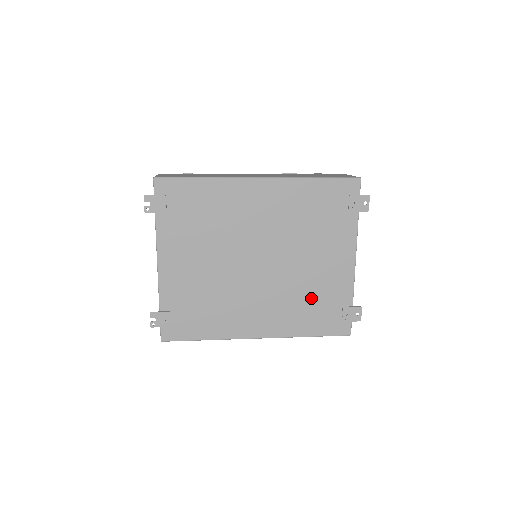
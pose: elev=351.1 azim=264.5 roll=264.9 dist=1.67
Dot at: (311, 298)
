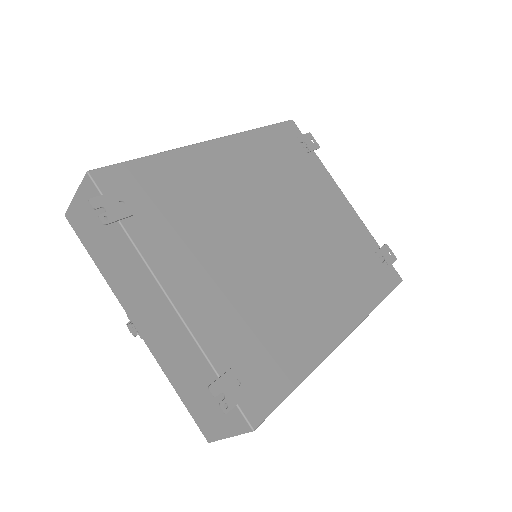
Dot at: (348, 256)
